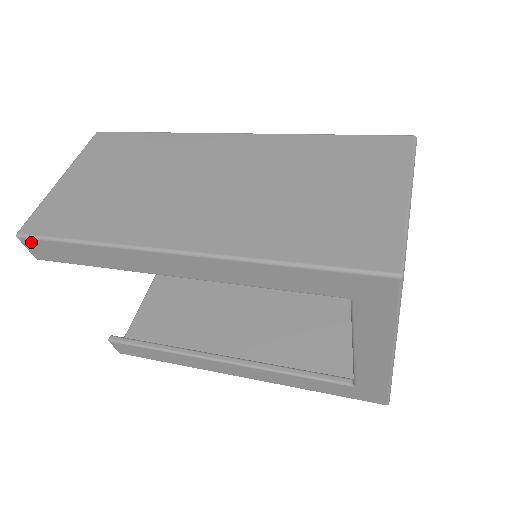
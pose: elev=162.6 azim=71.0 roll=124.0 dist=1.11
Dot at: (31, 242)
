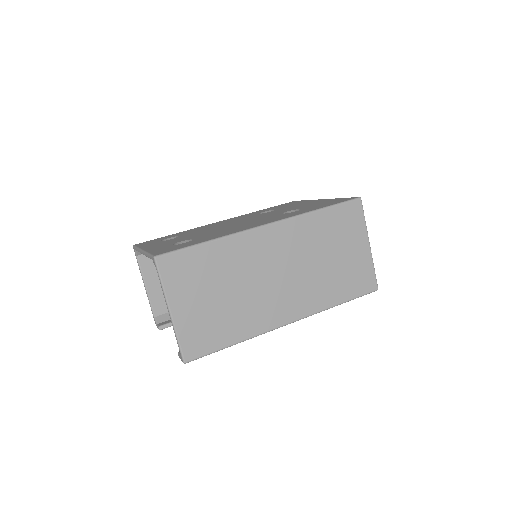
Dot at: (193, 359)
